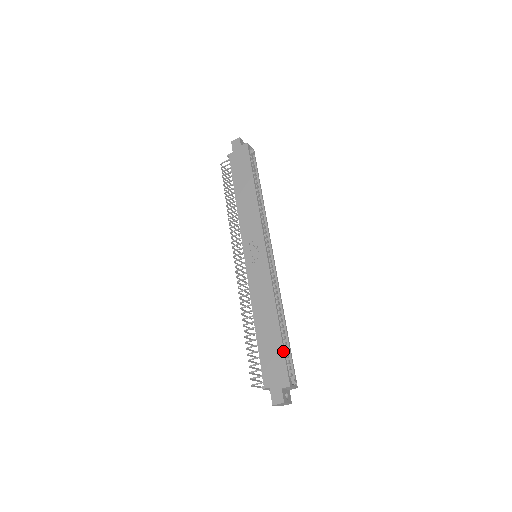
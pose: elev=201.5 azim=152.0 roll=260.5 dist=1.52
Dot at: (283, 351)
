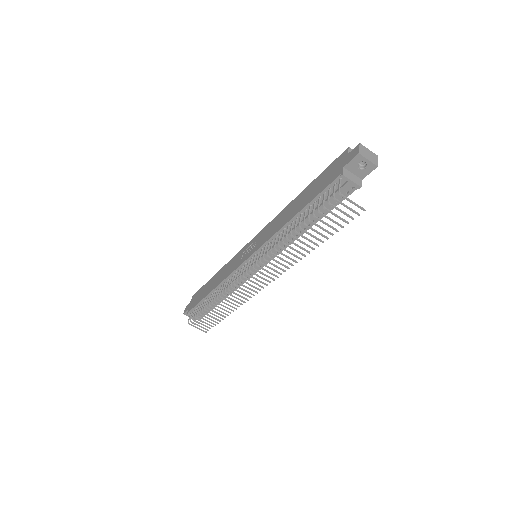
Dot at: (321, 173)
